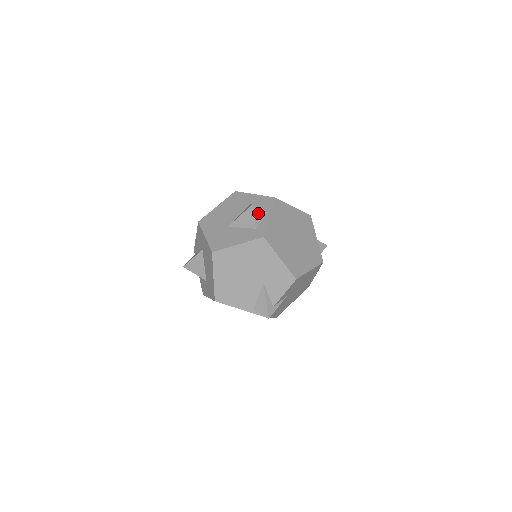
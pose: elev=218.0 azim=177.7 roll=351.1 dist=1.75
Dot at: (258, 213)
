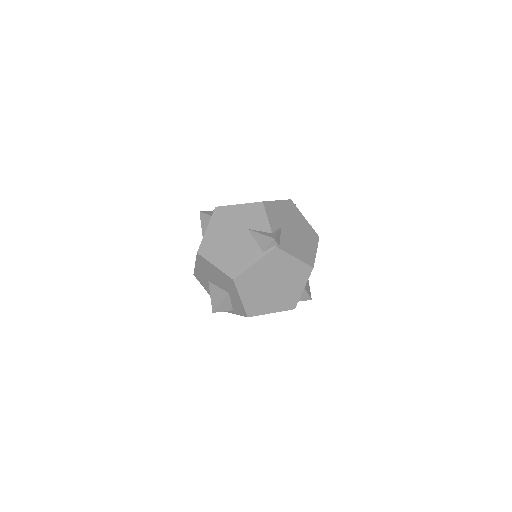
Dot at: (208, 213)
